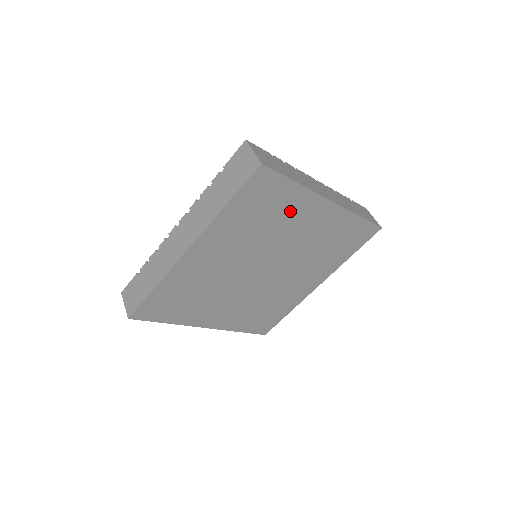
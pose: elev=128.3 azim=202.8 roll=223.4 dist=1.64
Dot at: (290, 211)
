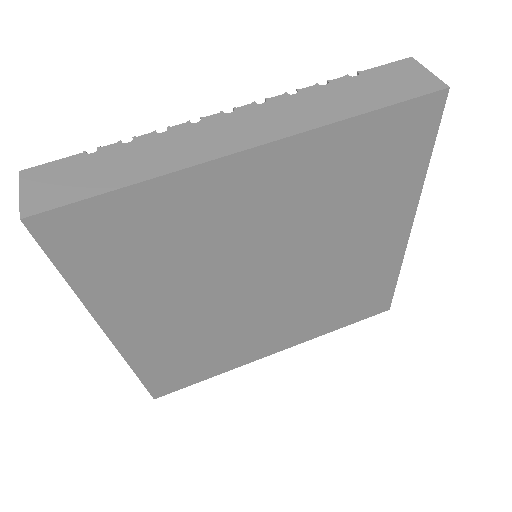
Dot at: (380, 203)
